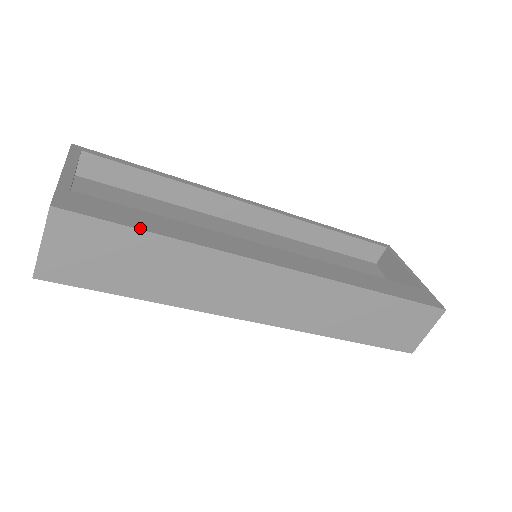
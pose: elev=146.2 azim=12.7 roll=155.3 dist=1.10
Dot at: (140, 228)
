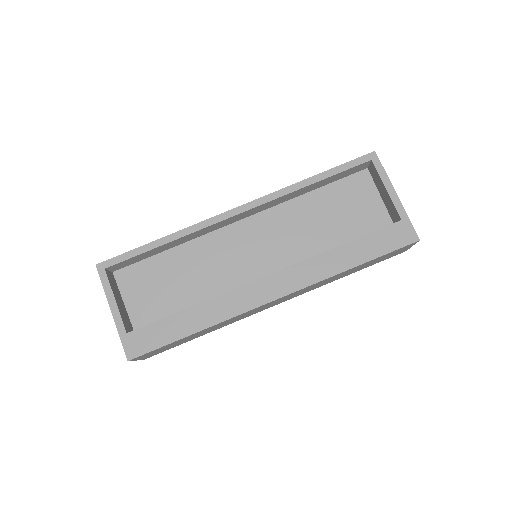
Dot at: (176, 340)
